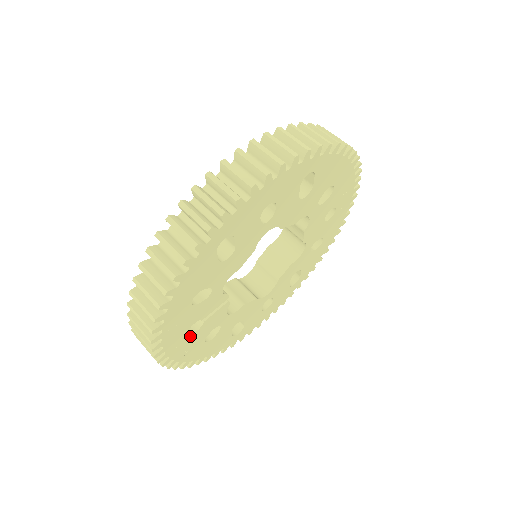
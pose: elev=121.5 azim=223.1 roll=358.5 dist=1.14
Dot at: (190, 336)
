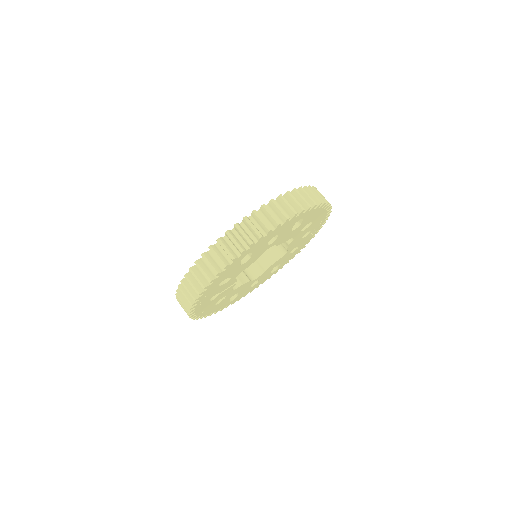
Dot at: (210, 302)
